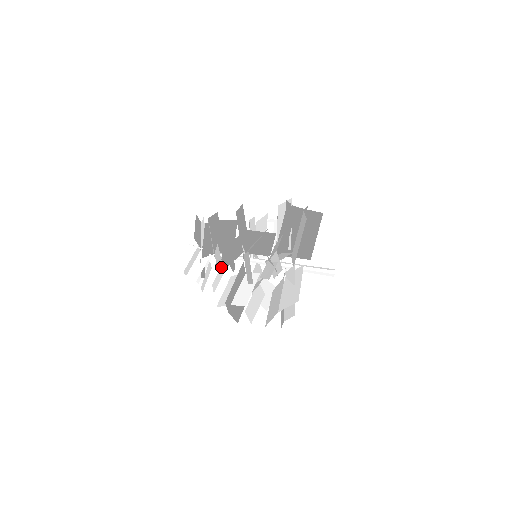
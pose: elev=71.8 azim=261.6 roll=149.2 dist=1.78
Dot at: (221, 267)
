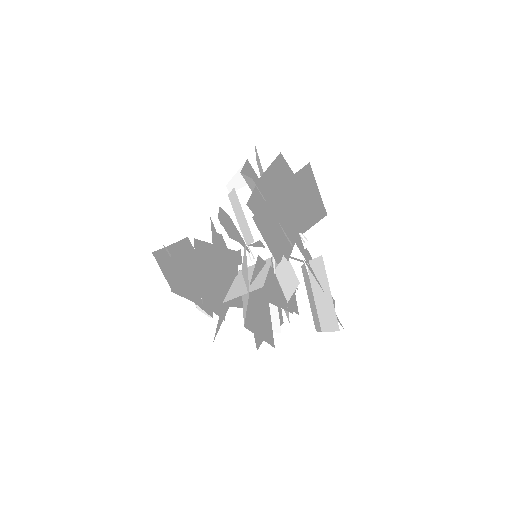
Dot at: occluded
